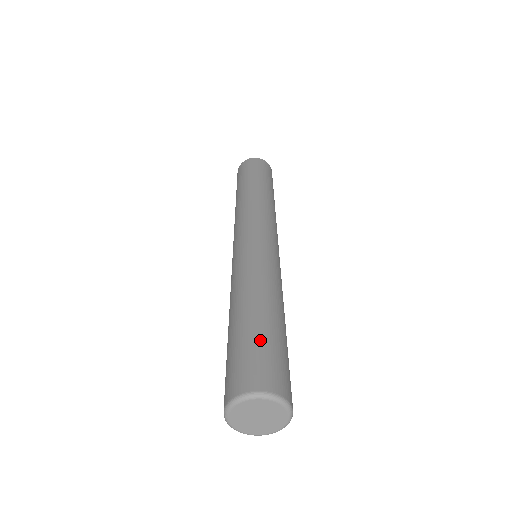
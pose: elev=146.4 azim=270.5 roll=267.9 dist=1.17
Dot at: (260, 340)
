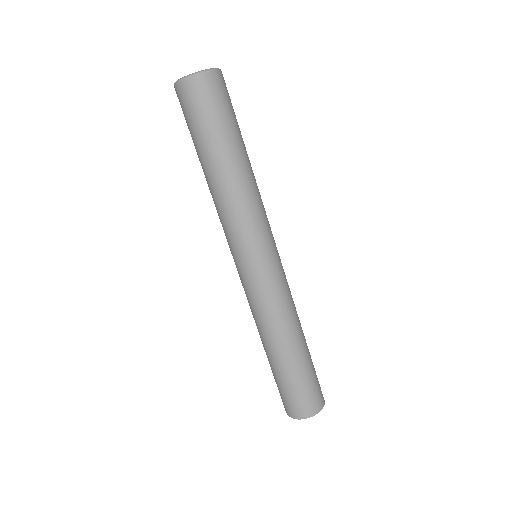
Dot at: occluded
